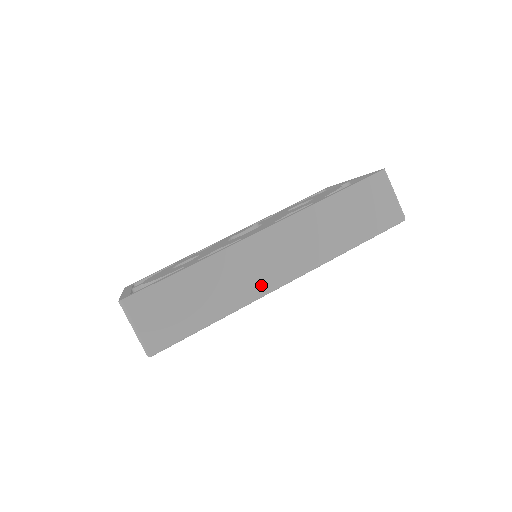
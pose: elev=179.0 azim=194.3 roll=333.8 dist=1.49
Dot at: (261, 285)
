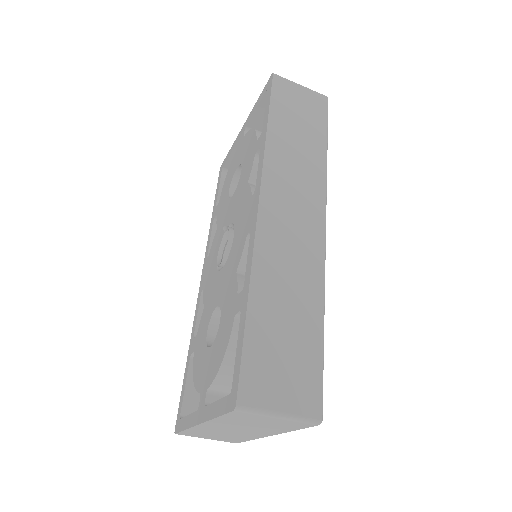
Dot at: (314, 249)
